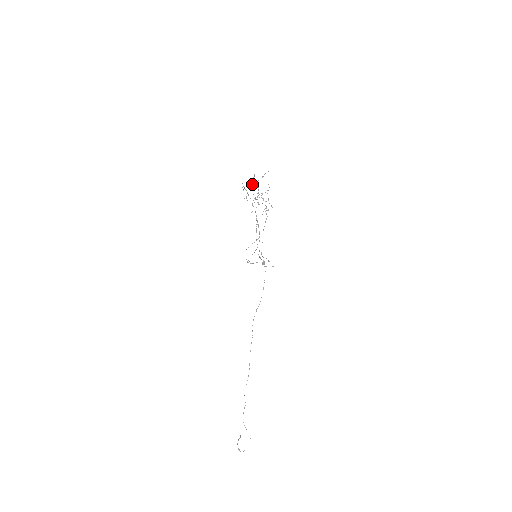
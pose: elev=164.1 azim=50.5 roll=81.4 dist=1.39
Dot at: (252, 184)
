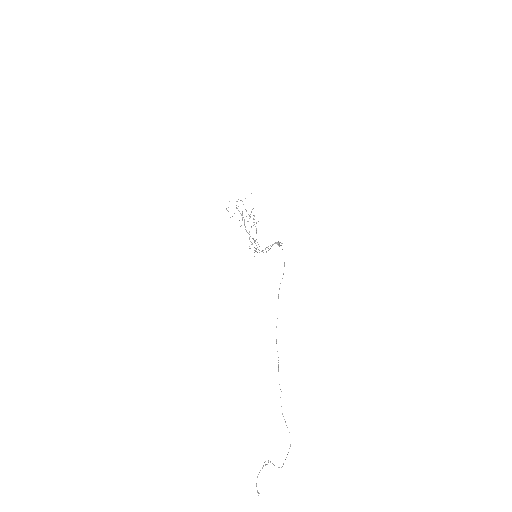
Dot at: occluded
